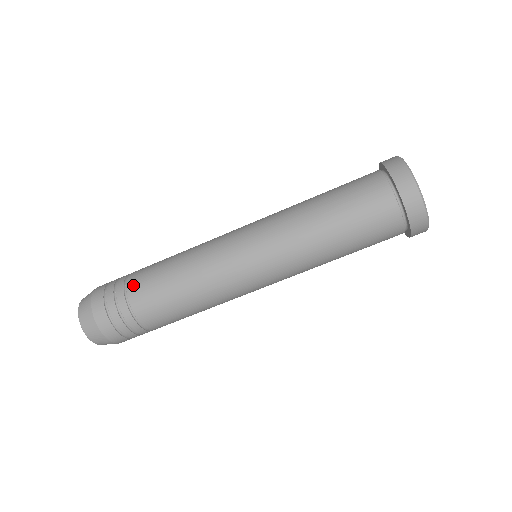
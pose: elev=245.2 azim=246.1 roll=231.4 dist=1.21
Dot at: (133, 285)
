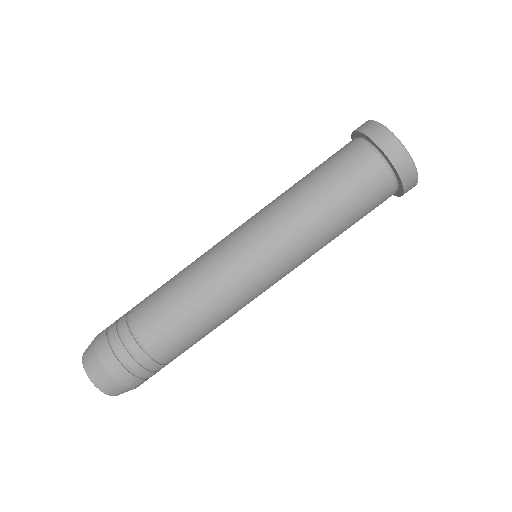
Dot at: (135, 314)
